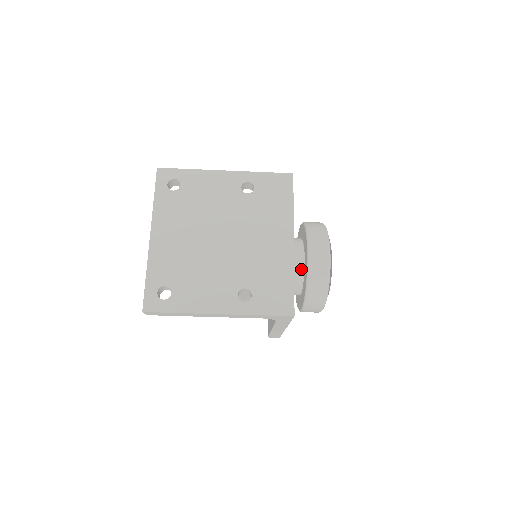
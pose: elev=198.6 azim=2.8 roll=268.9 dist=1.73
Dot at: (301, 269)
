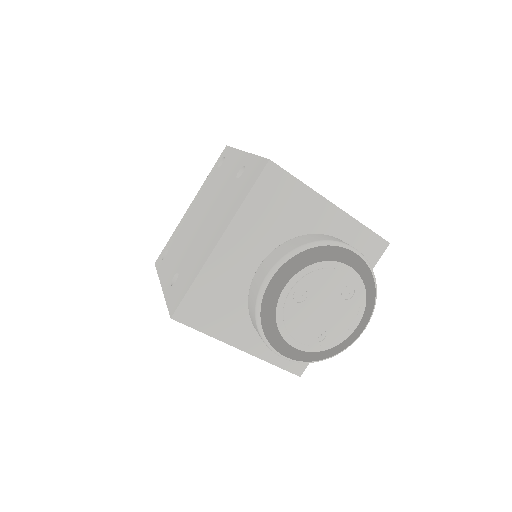
Dot at: (269, 289)
